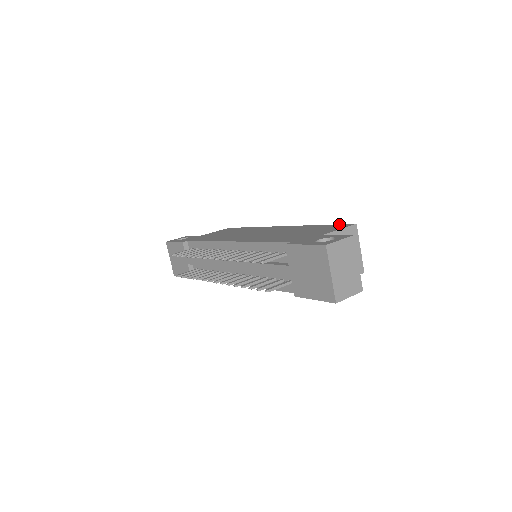
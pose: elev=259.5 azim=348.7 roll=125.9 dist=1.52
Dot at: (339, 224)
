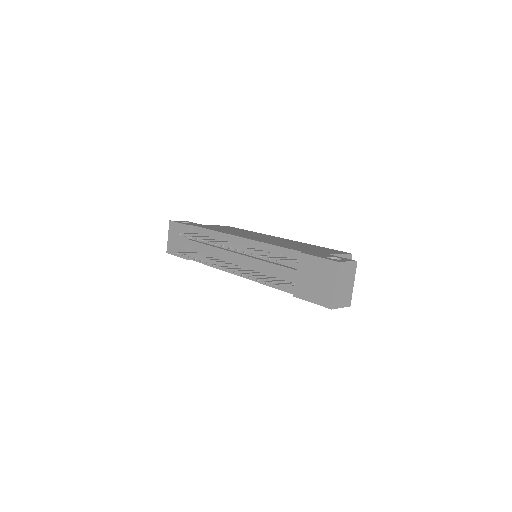
Dot at: (337, 250)
